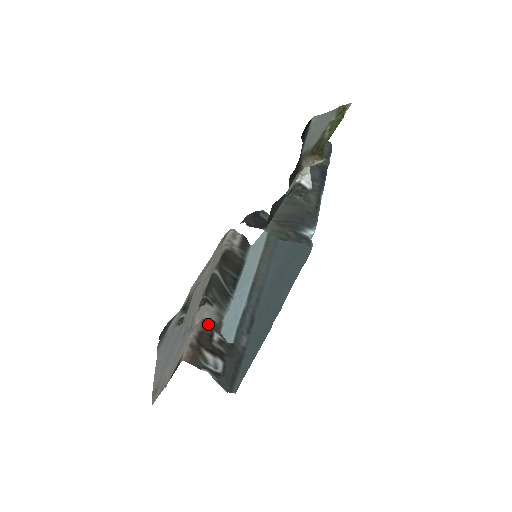
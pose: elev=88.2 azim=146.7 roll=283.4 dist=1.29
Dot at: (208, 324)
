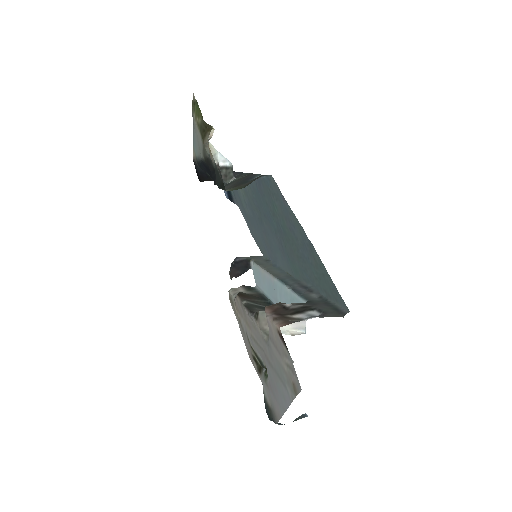
Dot at: (272, 306)
